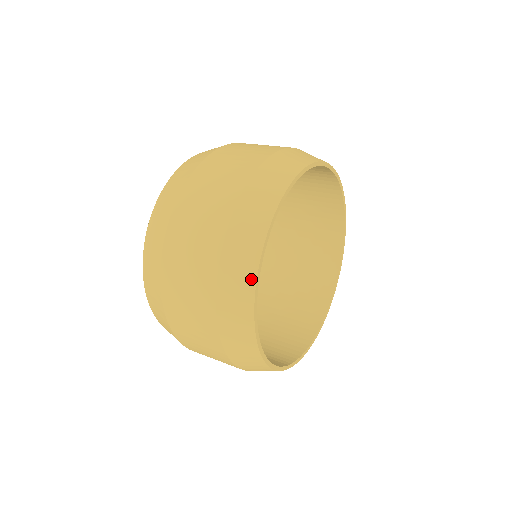
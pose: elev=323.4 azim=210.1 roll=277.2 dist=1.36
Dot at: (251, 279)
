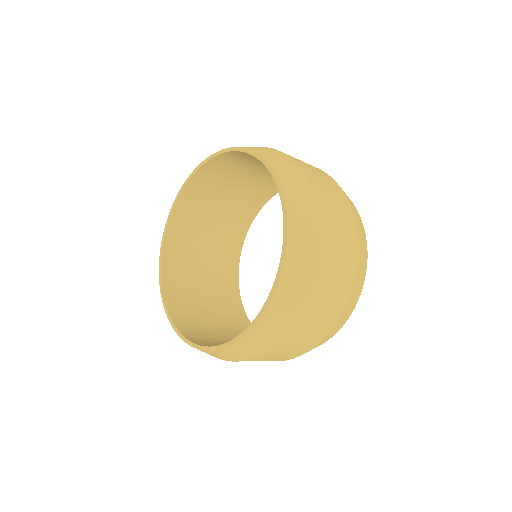
Dot at: (358, 298)
